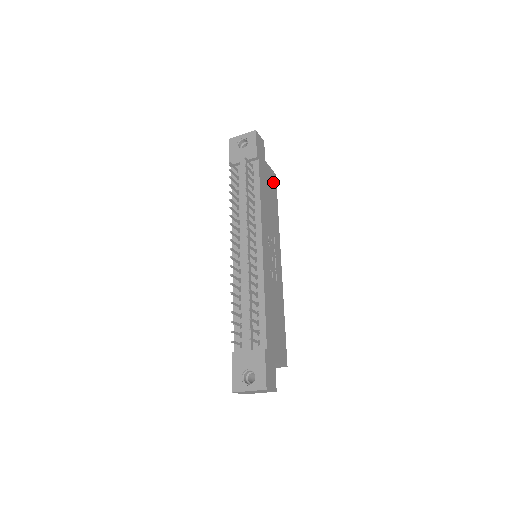
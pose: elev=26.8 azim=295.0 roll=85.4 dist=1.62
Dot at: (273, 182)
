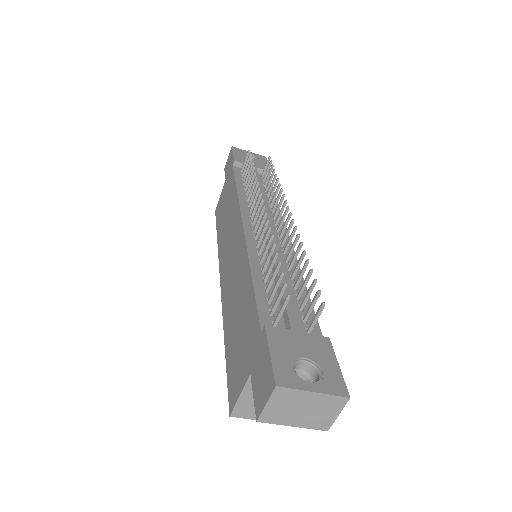
Dot at: occluded
